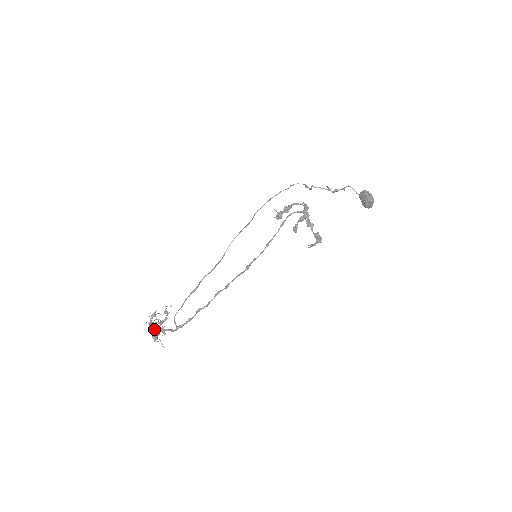
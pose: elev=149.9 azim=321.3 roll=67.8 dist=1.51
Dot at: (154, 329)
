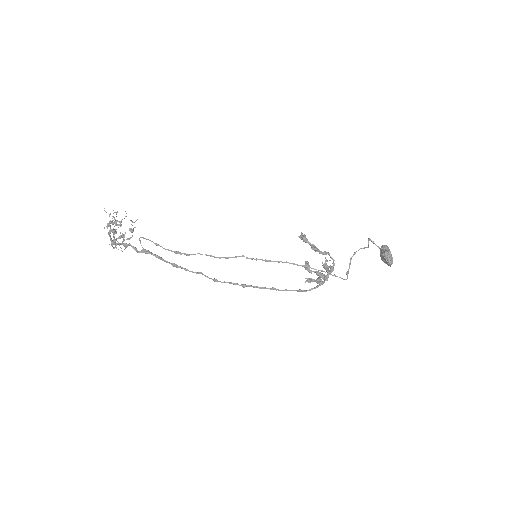
Dot at: occluded
